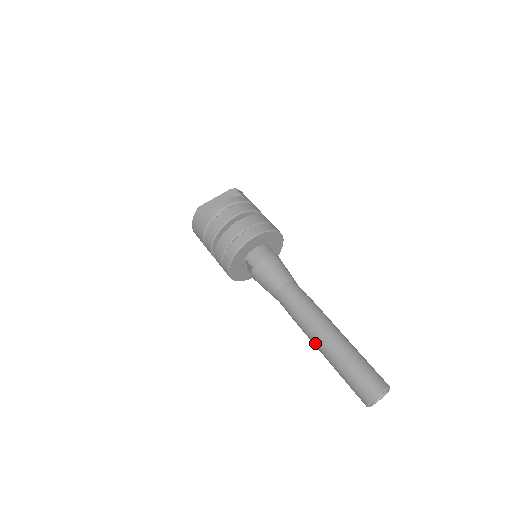
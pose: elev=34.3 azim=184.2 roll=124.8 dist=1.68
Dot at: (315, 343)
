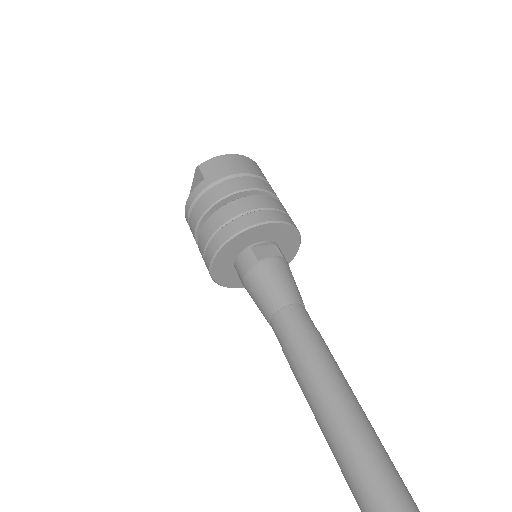
Dot at: occluded
